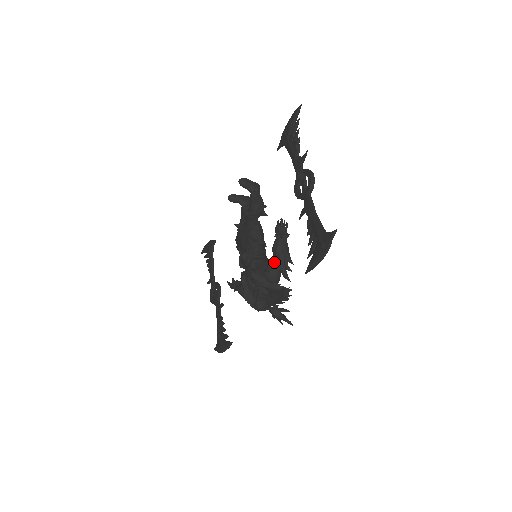
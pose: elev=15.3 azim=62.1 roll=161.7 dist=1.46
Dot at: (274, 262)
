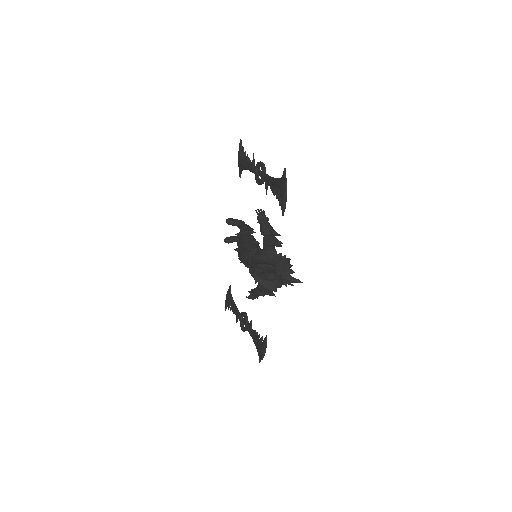
Dot at: (266, 240)
